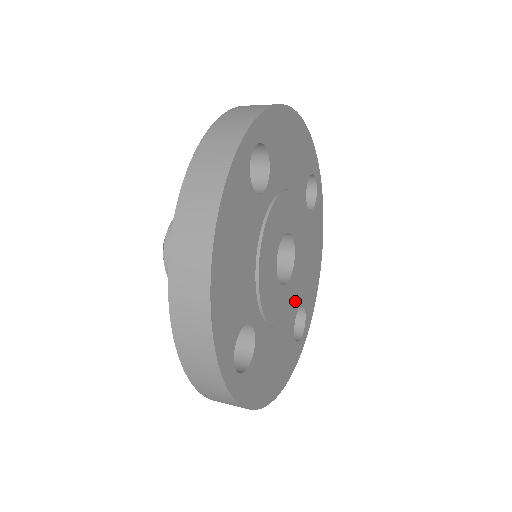
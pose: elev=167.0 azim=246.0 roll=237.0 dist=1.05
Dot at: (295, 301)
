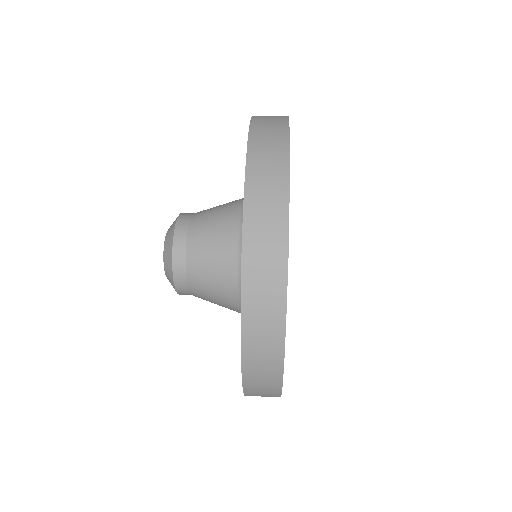
Dot at: occluded
